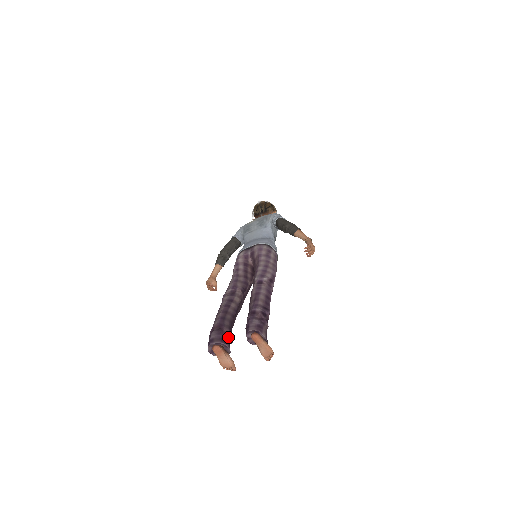
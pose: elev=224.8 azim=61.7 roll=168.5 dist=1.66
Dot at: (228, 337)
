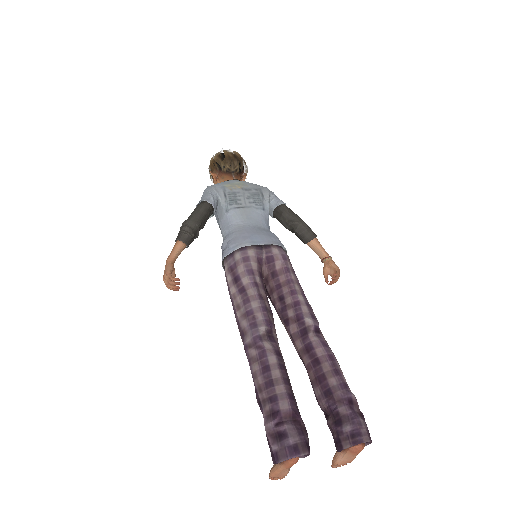
Dot at: (308, 438)
